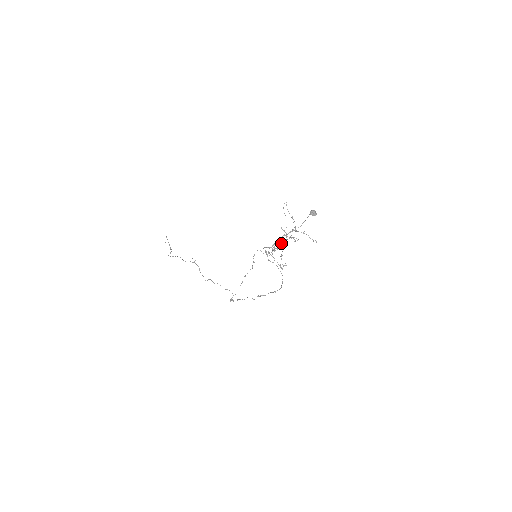
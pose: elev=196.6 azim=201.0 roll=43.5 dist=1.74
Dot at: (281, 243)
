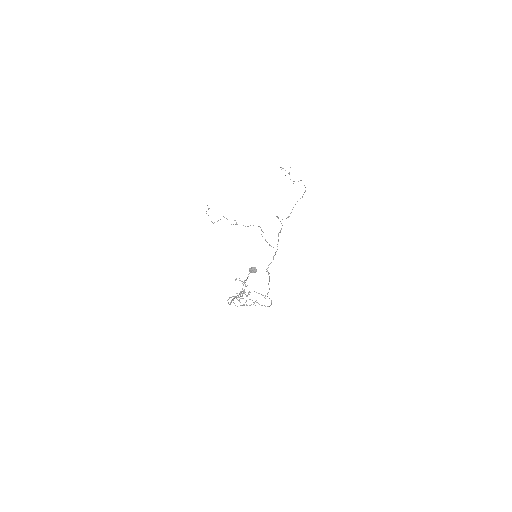
Dot at: (234, 303)
